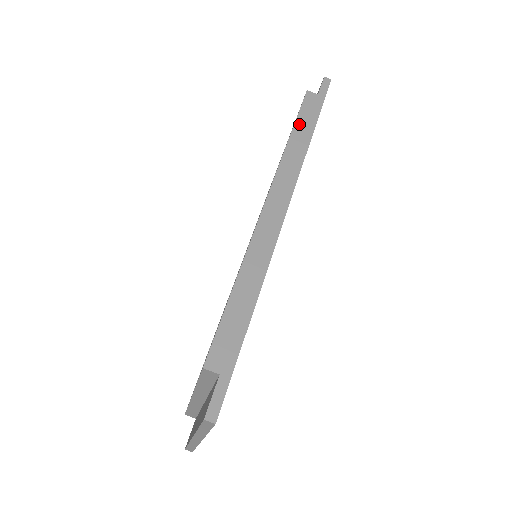
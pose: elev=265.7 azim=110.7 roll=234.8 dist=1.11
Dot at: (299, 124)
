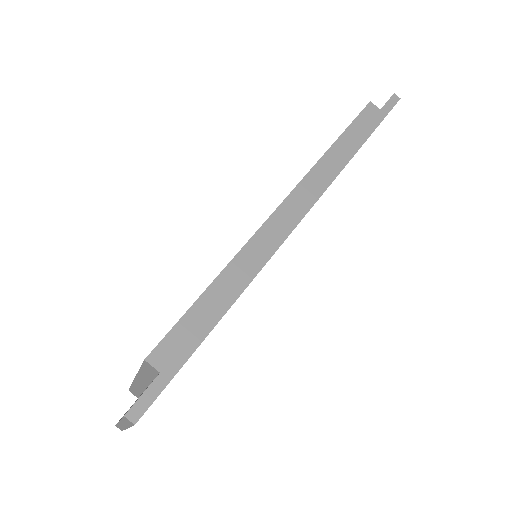
Dot at: (348, 134)
